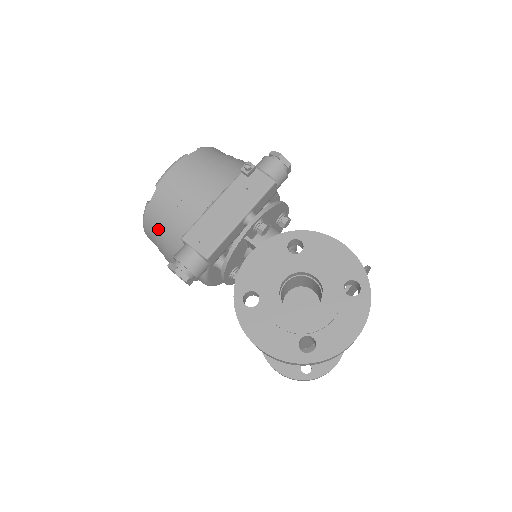
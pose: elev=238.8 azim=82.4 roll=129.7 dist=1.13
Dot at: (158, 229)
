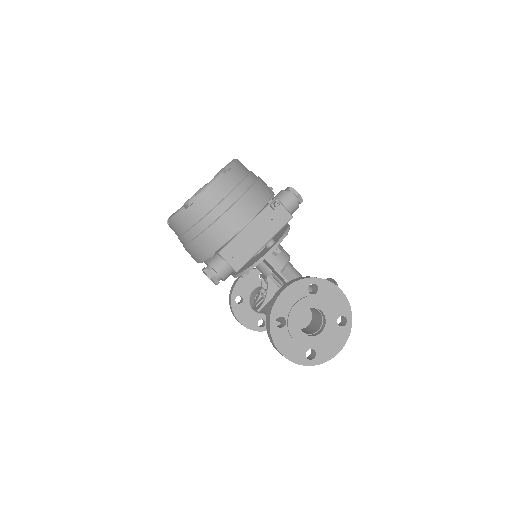
Dot at: (190, 231)
